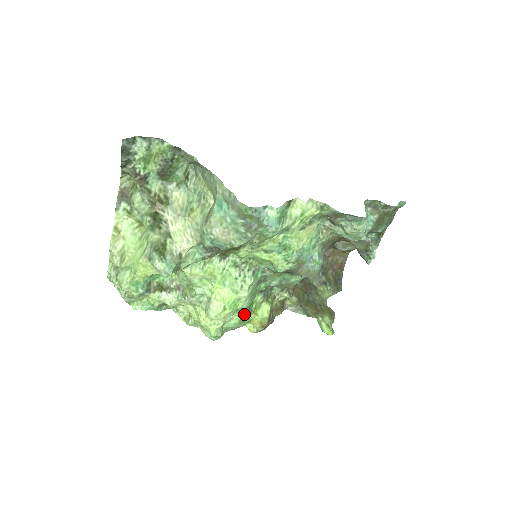
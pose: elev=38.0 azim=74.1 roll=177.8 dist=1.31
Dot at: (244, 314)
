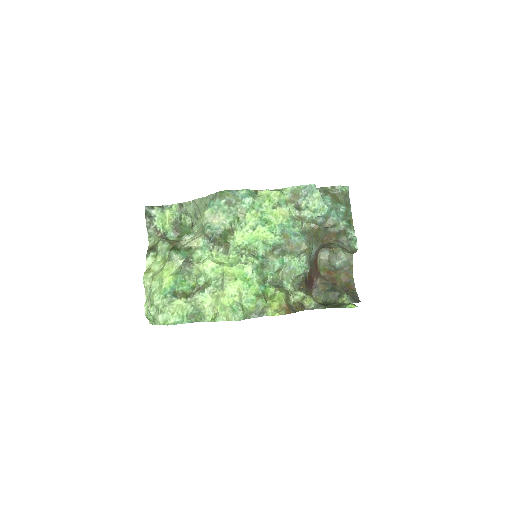
Dot at: (259, 294)
